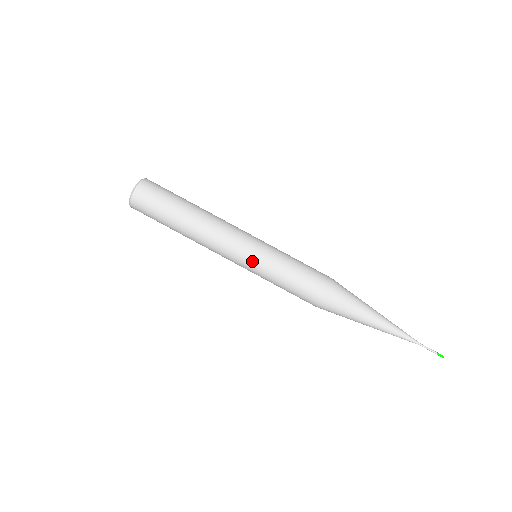
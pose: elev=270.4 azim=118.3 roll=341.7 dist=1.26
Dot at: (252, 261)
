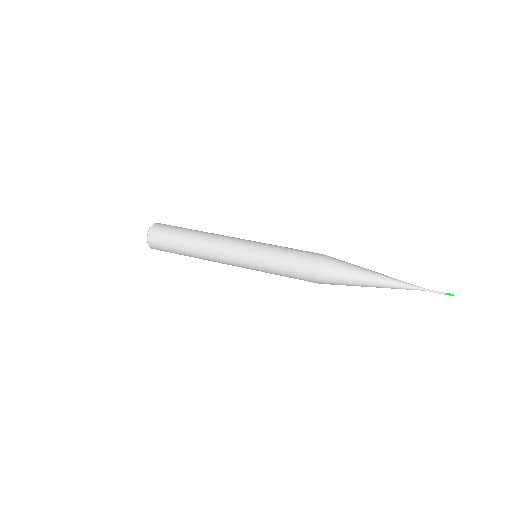
Dot at: (254, 246)
